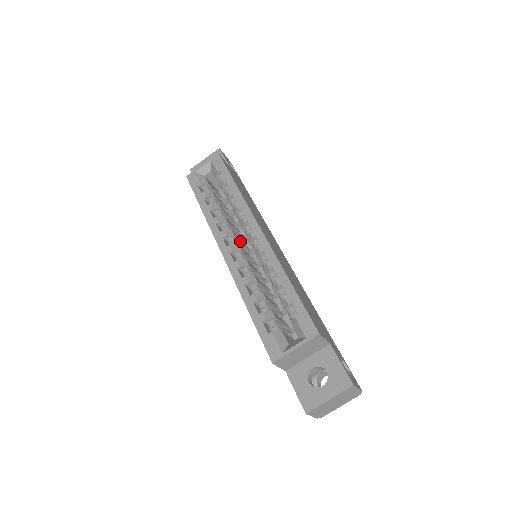
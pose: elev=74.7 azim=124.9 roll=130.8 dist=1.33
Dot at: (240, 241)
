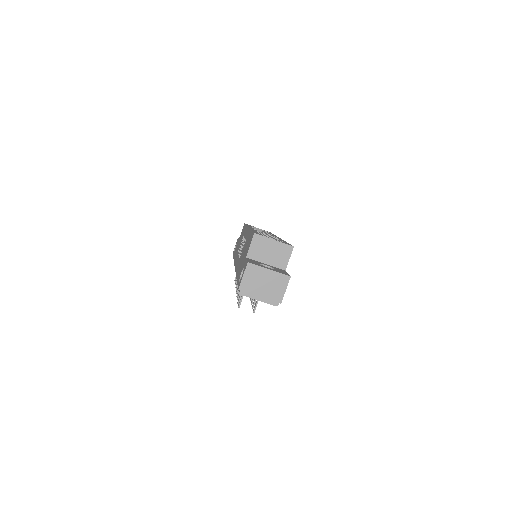
Dot at: occluded
